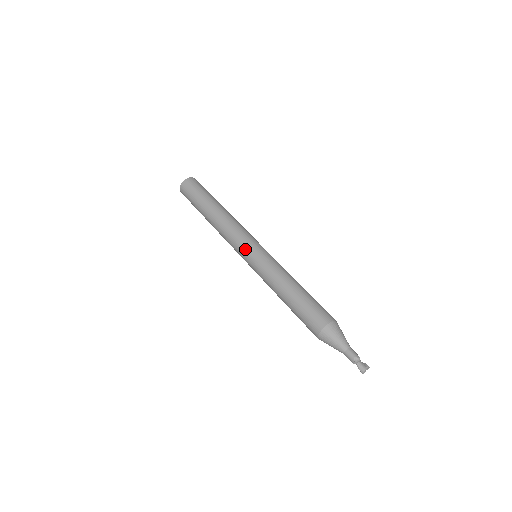
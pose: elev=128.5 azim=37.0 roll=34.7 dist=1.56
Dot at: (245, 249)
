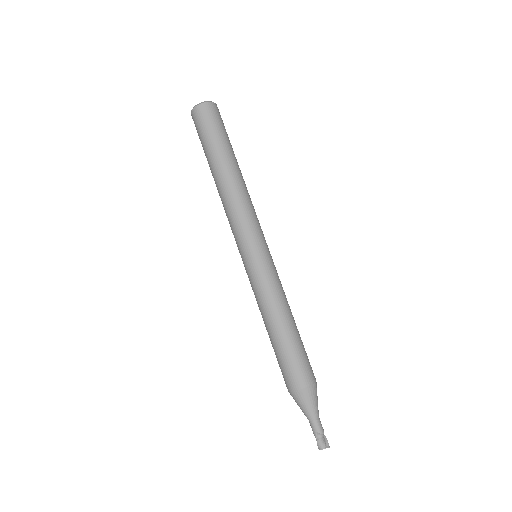
Dot at: (244, 248)
